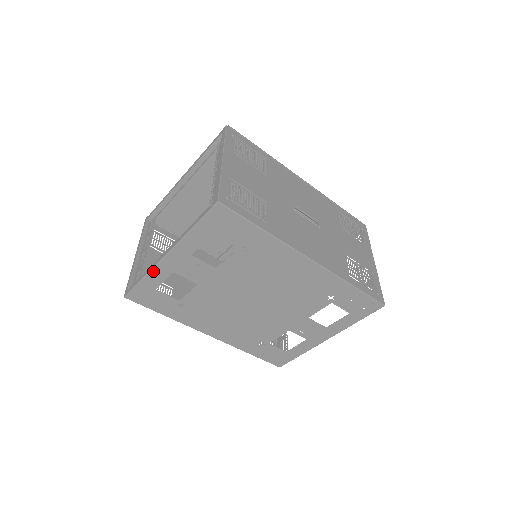
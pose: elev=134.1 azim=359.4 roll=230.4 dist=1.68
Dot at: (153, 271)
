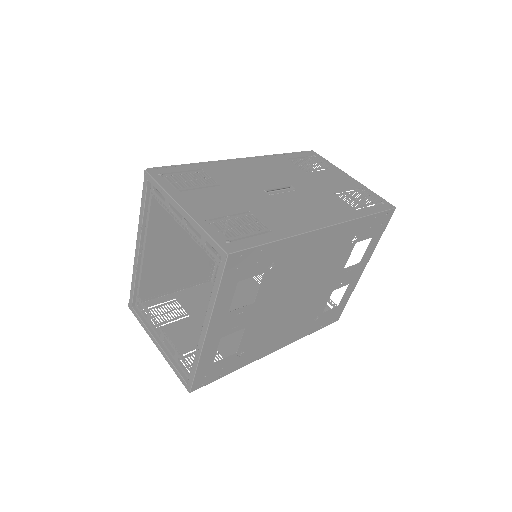
Dot at: (203, 354)
